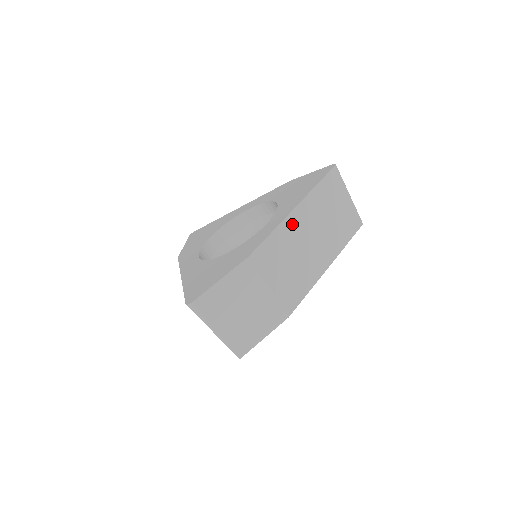
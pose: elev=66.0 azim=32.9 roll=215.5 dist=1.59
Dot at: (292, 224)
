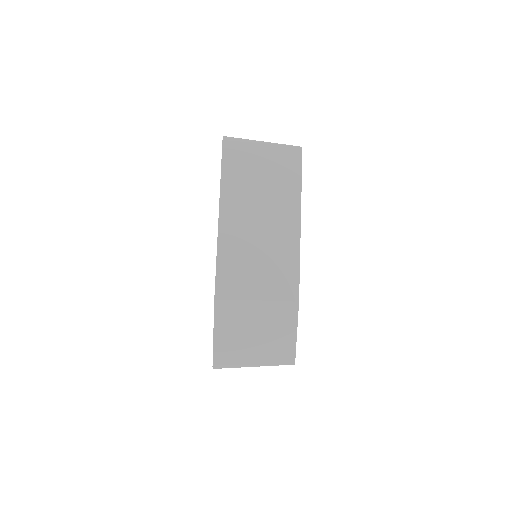
Dot at: (229, 232)
